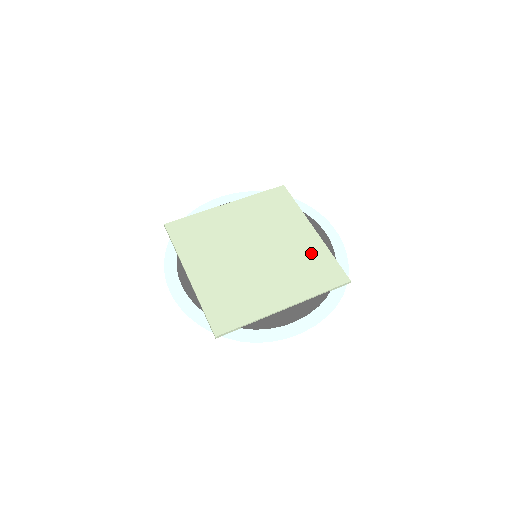
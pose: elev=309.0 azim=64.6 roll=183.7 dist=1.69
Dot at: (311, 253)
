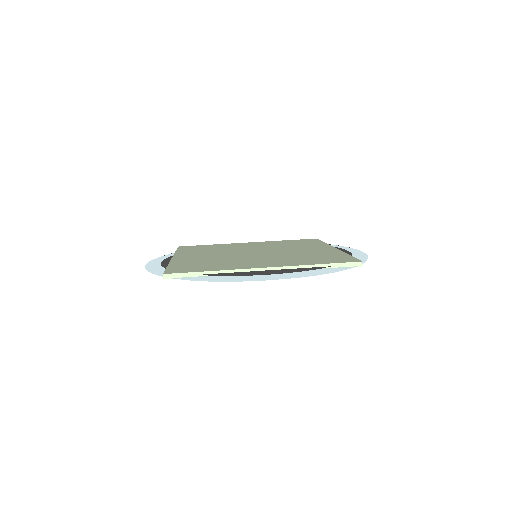
Dot at: (321, 253)
